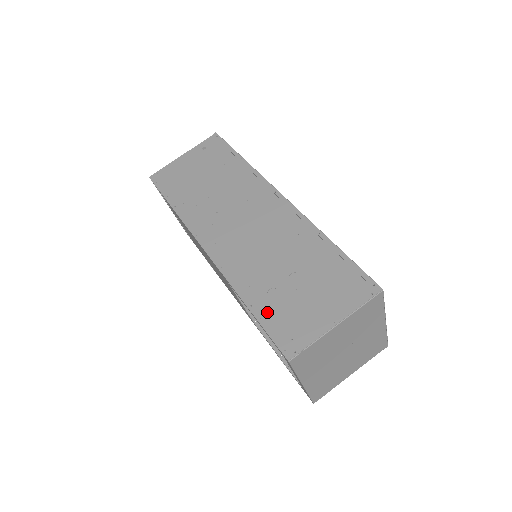
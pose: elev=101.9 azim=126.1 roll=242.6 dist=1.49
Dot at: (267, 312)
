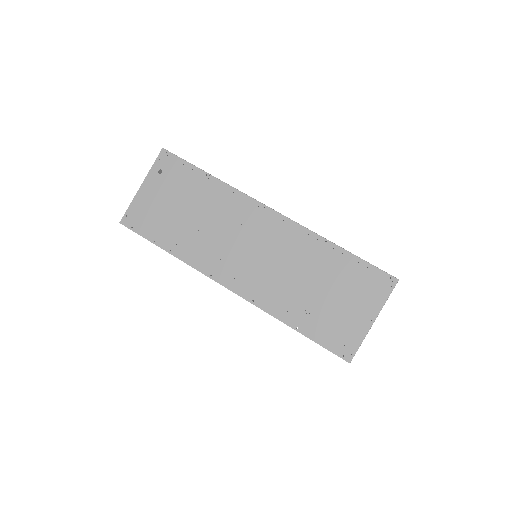
Dot at: (314, 329)
